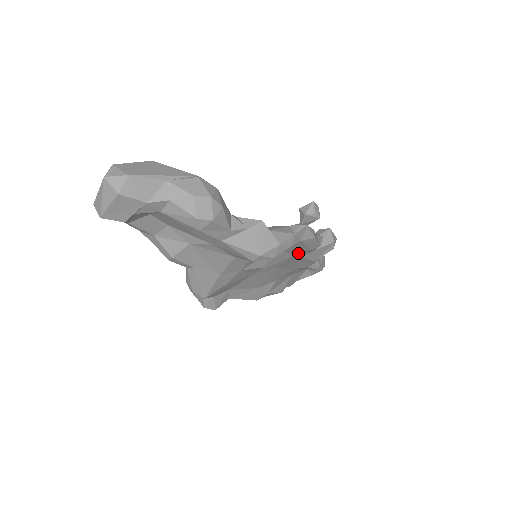
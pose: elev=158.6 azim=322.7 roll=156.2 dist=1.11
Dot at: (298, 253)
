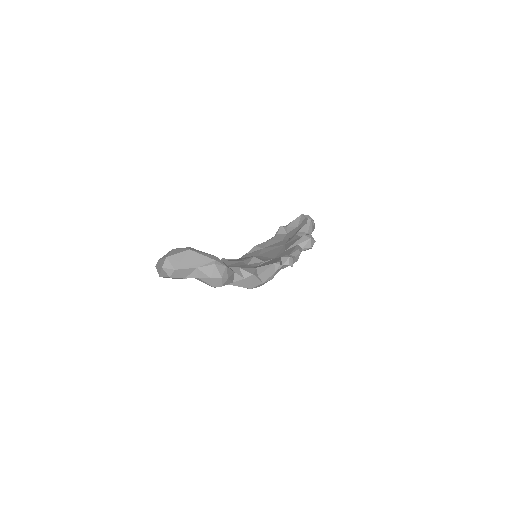
Dot at: occluded
